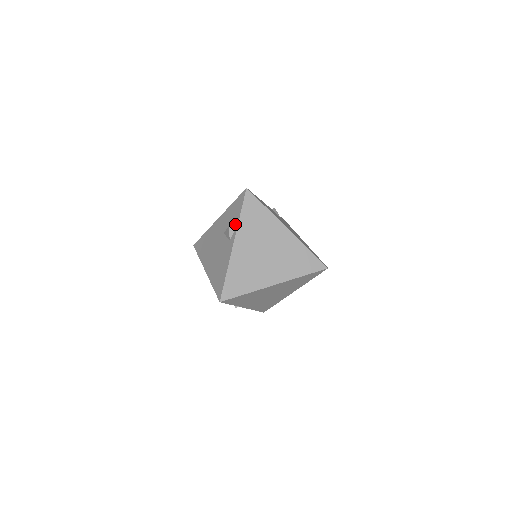
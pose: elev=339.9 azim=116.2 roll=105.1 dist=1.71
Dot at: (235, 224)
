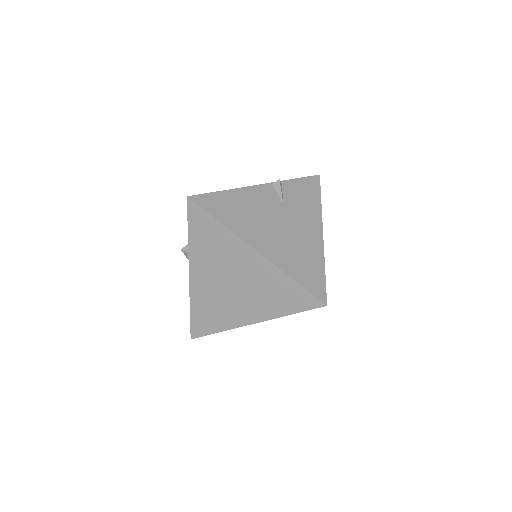
Dot at: occluded
